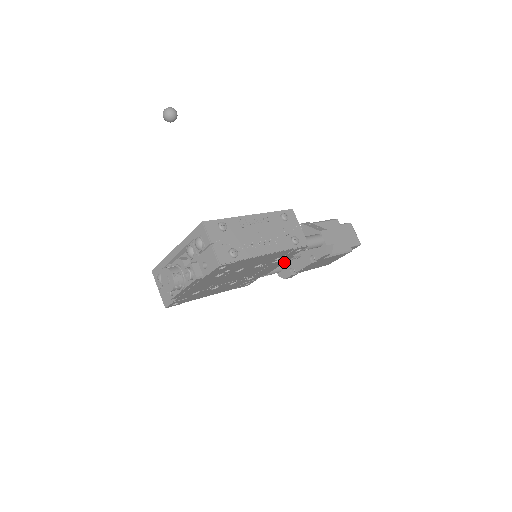
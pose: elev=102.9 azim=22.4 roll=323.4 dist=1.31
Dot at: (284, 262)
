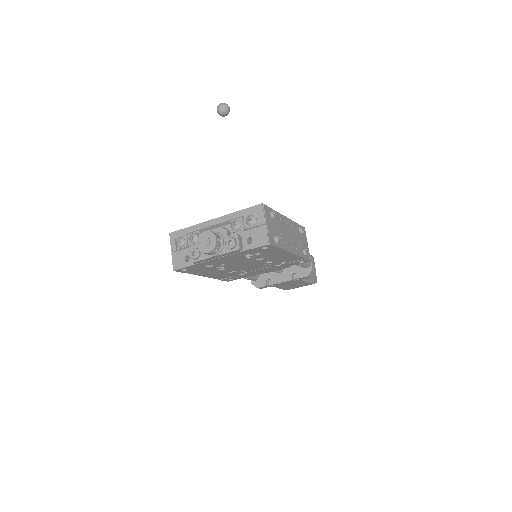
Dot at: (276, 270)
